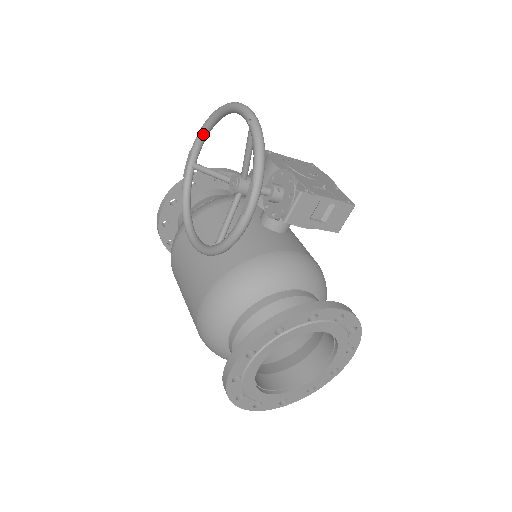
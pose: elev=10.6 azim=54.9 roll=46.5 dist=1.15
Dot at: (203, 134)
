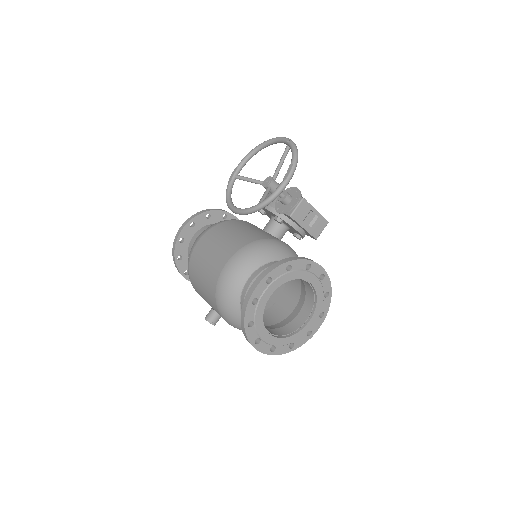
Dot at: (247, 158)
